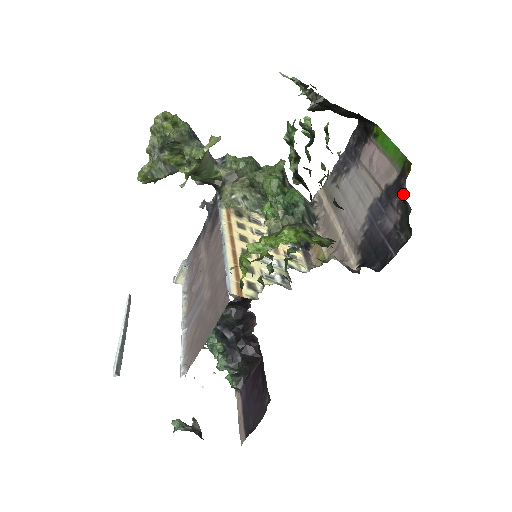
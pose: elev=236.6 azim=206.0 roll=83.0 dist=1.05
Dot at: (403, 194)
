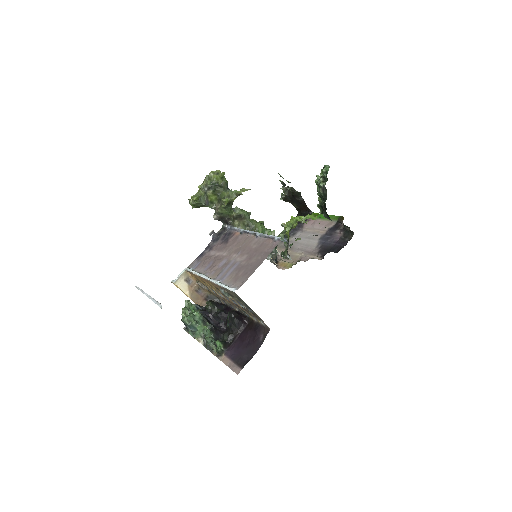
Dot at: (342, 227)
